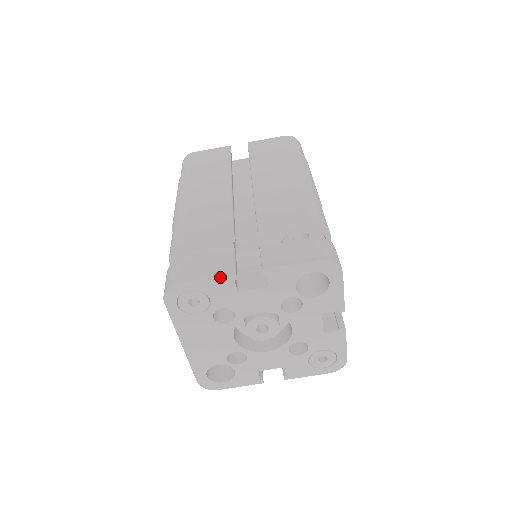
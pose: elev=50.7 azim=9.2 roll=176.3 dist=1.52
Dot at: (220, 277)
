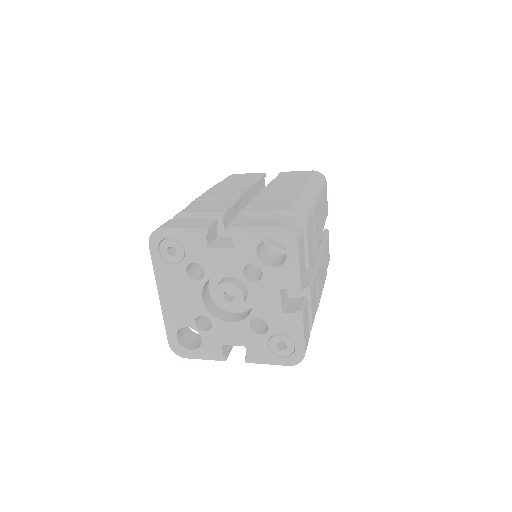
Dot at: (194, 229)
